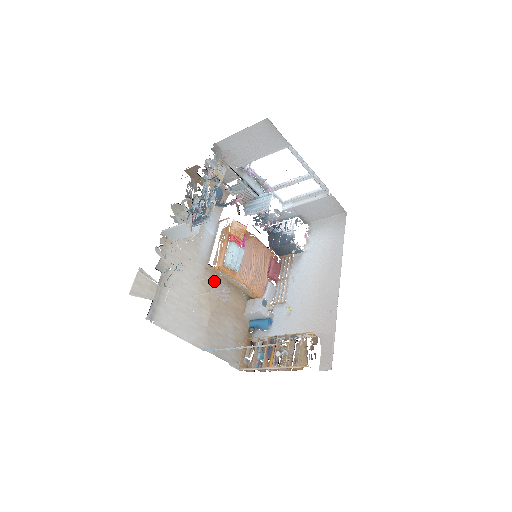
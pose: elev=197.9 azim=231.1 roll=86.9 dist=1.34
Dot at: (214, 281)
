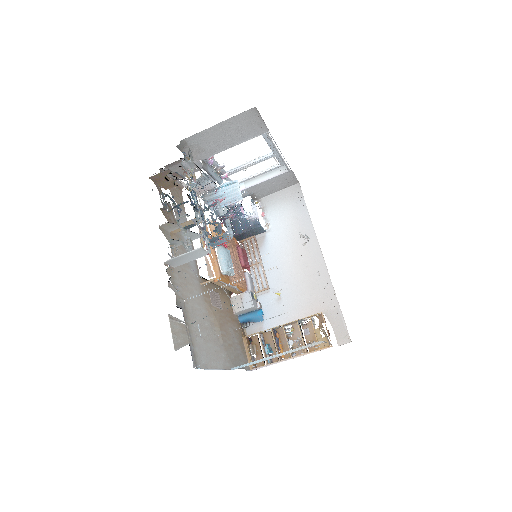
Dot at: (209, 293)
